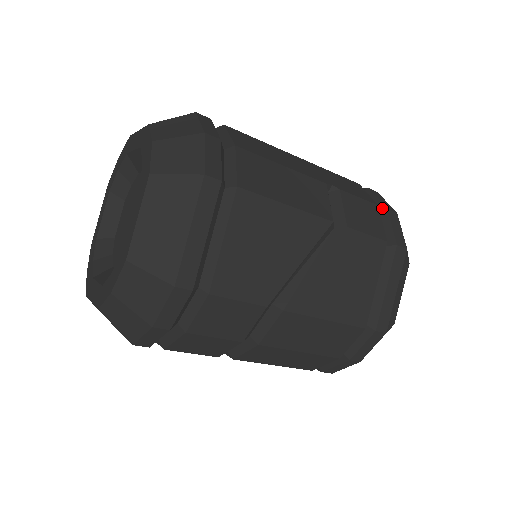
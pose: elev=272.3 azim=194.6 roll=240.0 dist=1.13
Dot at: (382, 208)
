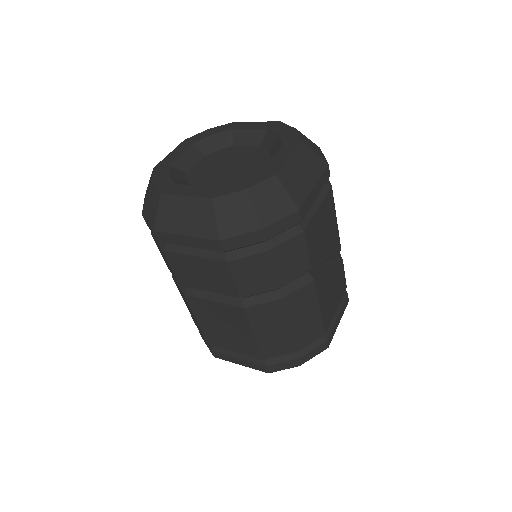
Dot at: occluded
